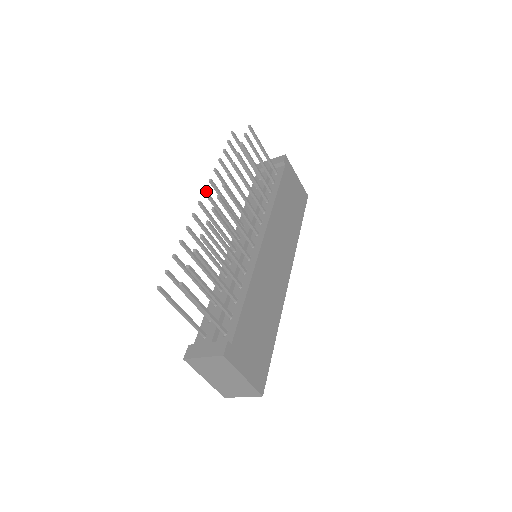
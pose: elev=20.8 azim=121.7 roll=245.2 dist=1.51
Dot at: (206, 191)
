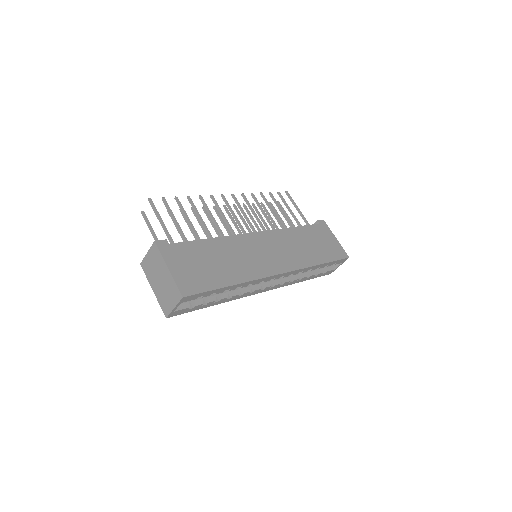
Dot at: (225, 206)
